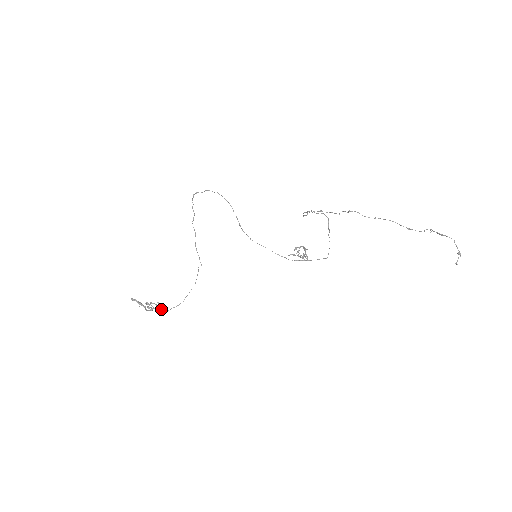
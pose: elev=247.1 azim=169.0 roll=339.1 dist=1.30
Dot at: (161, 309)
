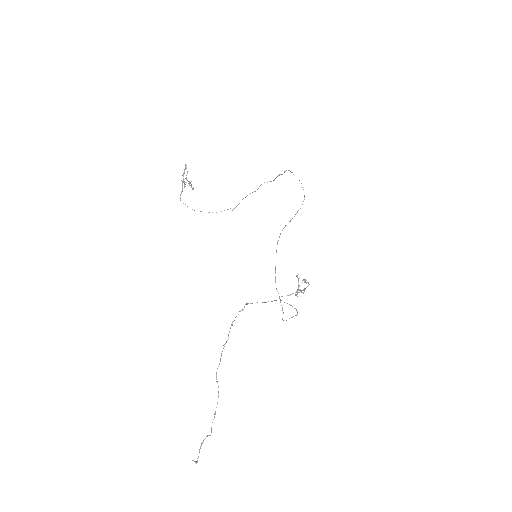
Dot at: (180, 197)
